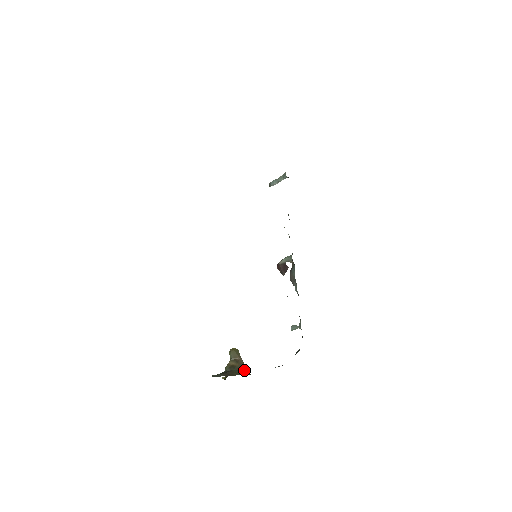
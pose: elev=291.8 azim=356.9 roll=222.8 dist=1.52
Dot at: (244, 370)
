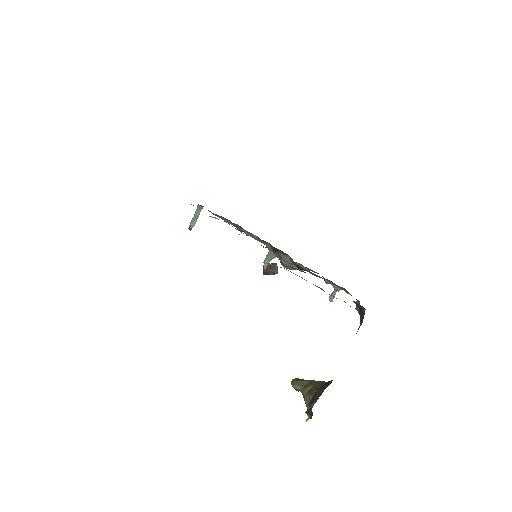
Dot at: (323, 384)
